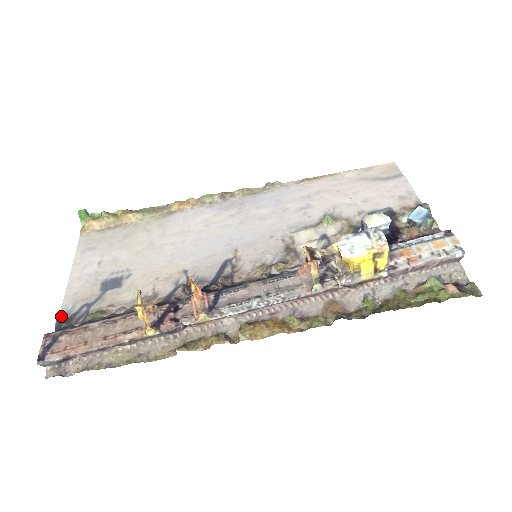
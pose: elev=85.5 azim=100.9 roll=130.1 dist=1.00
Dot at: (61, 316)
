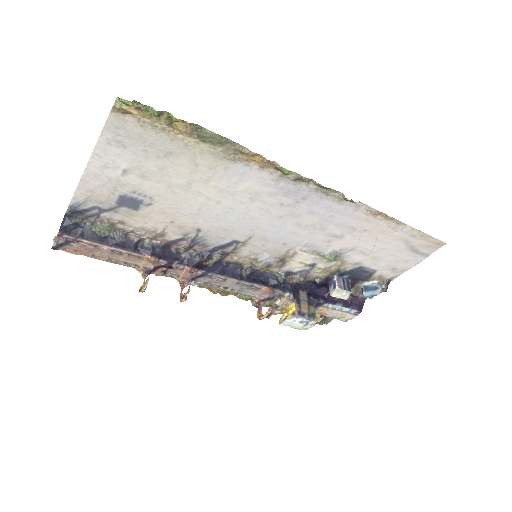
Dot at: (72, 207)
